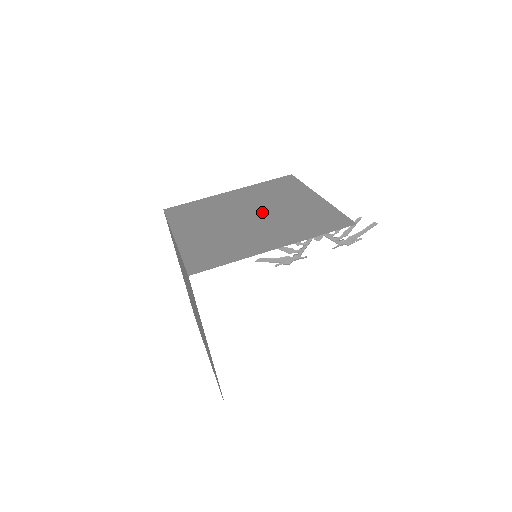
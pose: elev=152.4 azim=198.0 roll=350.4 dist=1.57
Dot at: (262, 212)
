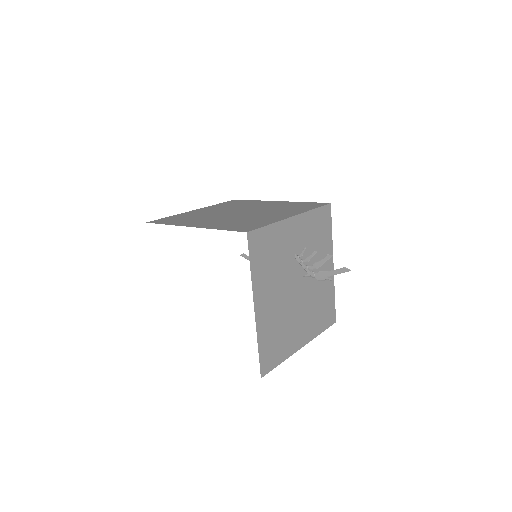
Dot at: (248, 213)
